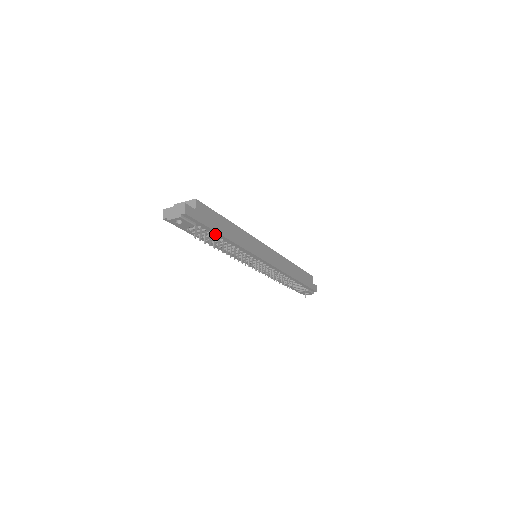
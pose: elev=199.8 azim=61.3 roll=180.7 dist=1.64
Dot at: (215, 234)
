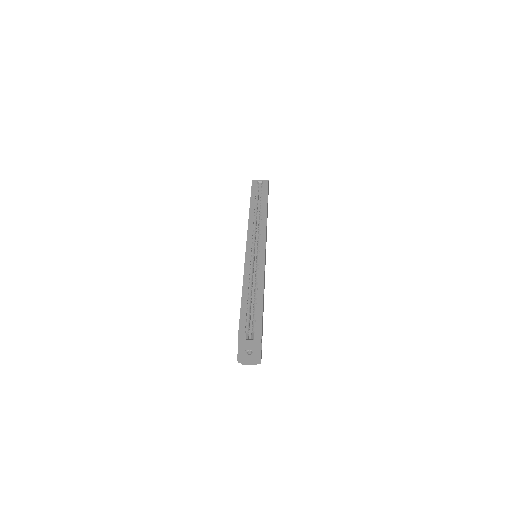
Dot at: occluded
